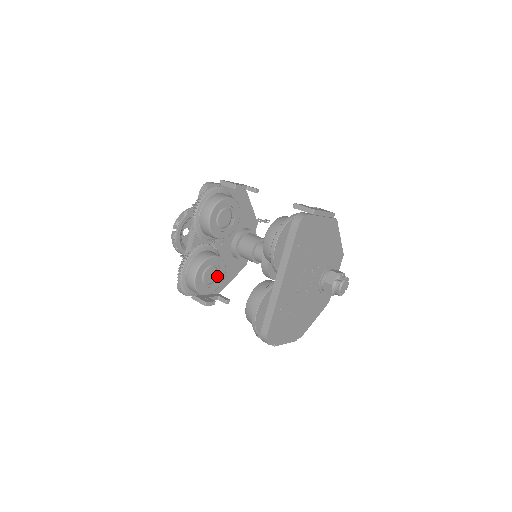
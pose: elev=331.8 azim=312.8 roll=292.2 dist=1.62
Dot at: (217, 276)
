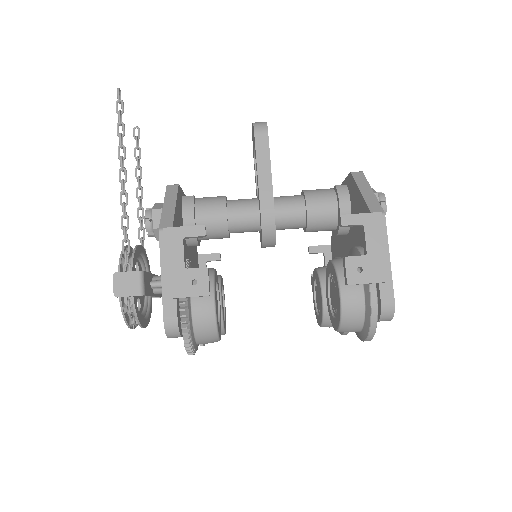
Dot at: occluded
